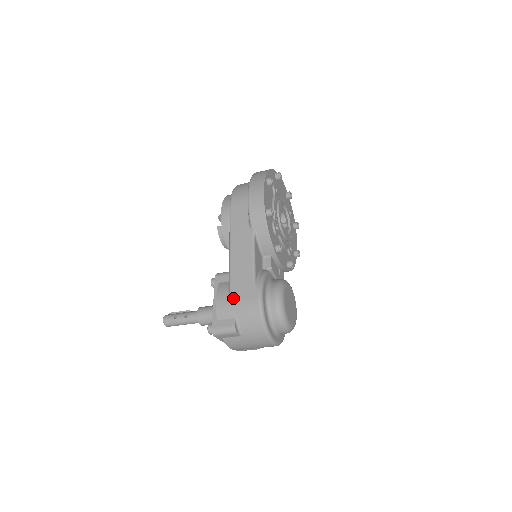
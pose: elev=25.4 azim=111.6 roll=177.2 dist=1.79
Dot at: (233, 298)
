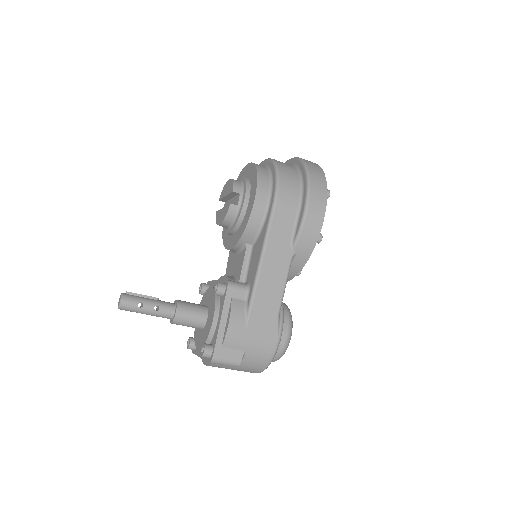
Dot at: (250, 329)
